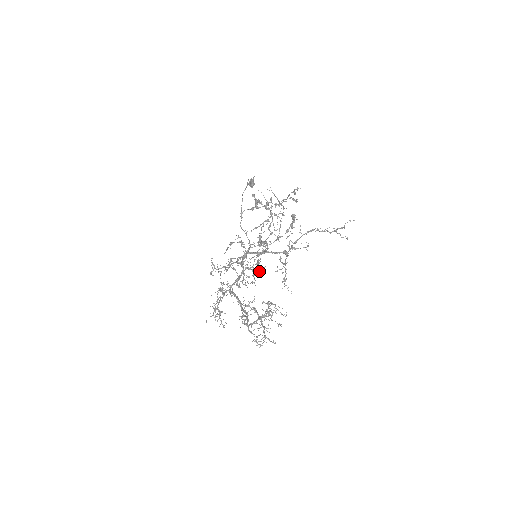
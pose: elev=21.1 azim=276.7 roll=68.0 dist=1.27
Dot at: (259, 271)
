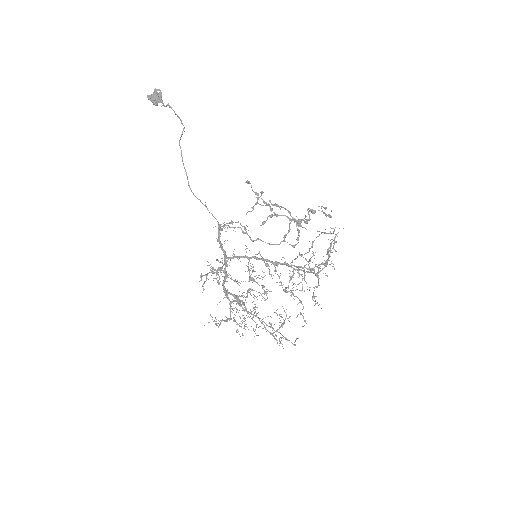
Dot at: occluded
